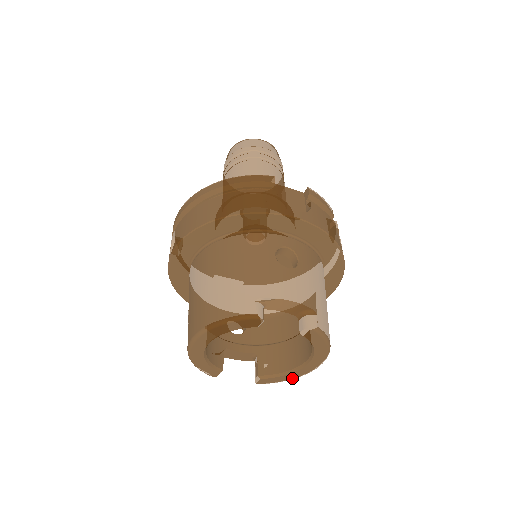
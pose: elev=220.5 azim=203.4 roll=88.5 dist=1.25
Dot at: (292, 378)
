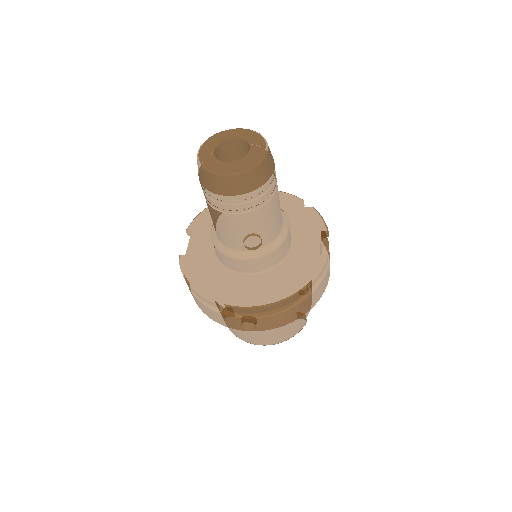
Dot at: occluded
